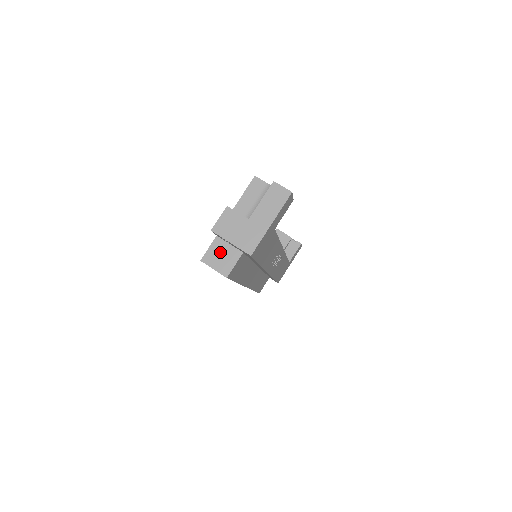
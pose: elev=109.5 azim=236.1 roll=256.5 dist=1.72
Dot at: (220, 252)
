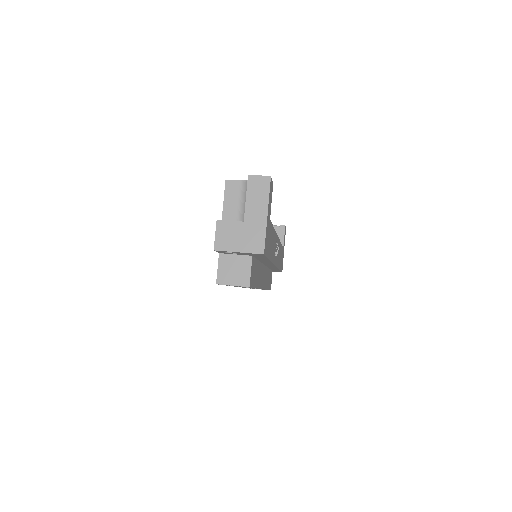
Dot at: (230, 267)
